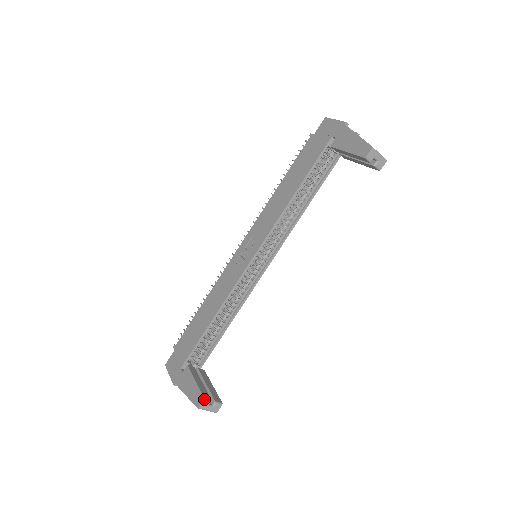
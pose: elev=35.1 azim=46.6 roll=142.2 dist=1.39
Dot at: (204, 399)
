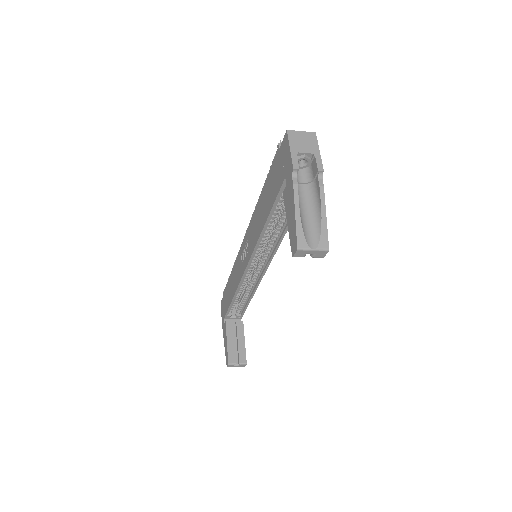
Dot at: (228, 364)
